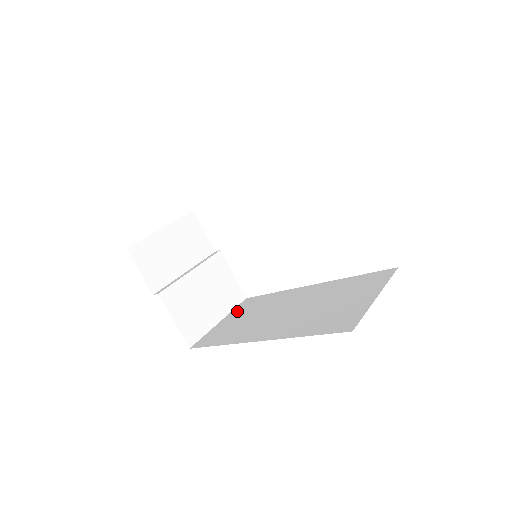
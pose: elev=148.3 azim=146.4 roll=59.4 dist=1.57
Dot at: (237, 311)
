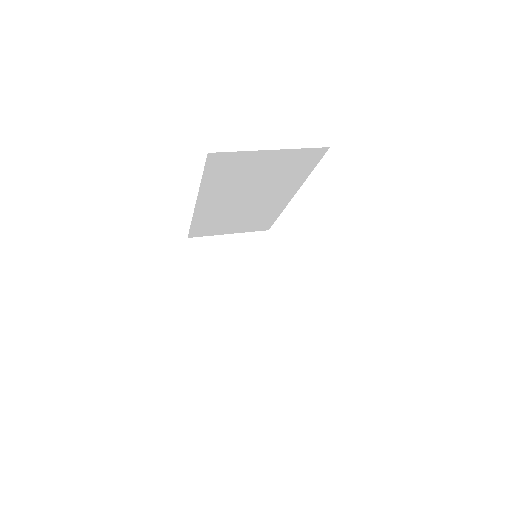
Dot at: occluded
